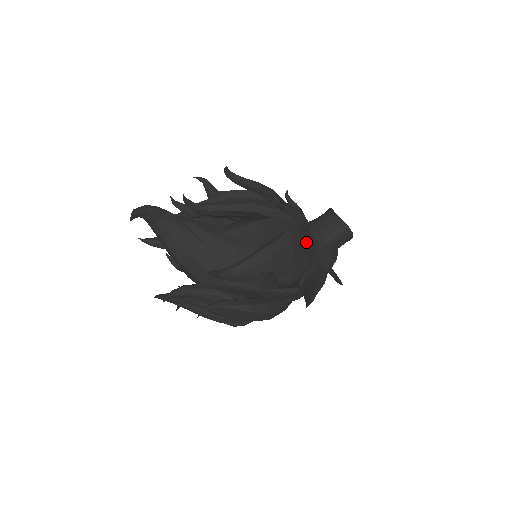
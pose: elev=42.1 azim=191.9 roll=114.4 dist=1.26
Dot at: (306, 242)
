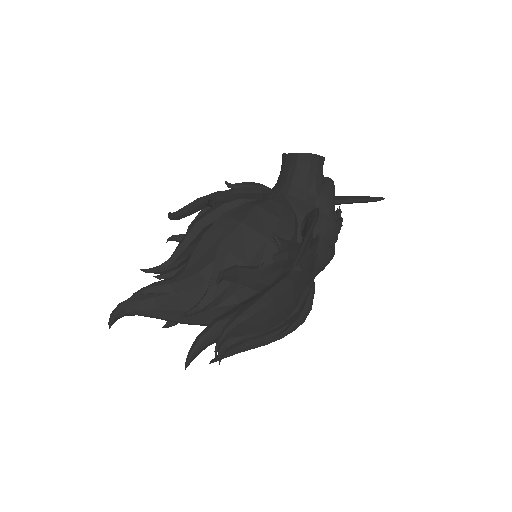
Dot at: (262, 208)
